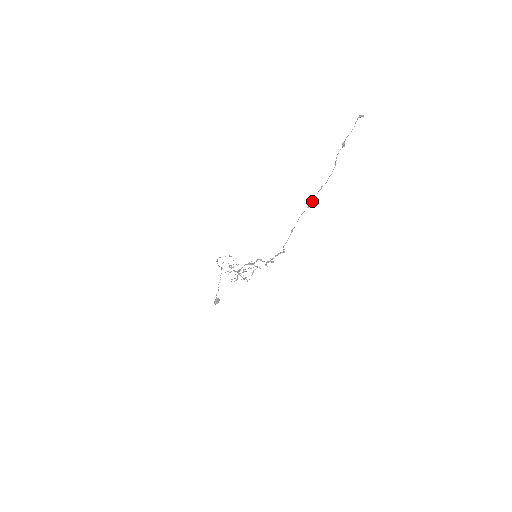
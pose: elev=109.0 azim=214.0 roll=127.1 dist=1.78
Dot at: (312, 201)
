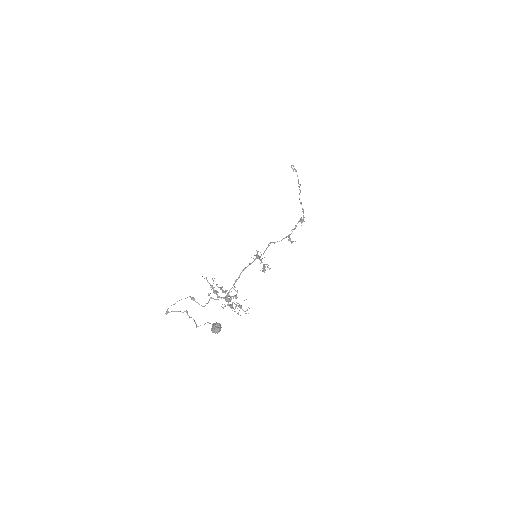
Dot at: (300, 190)
